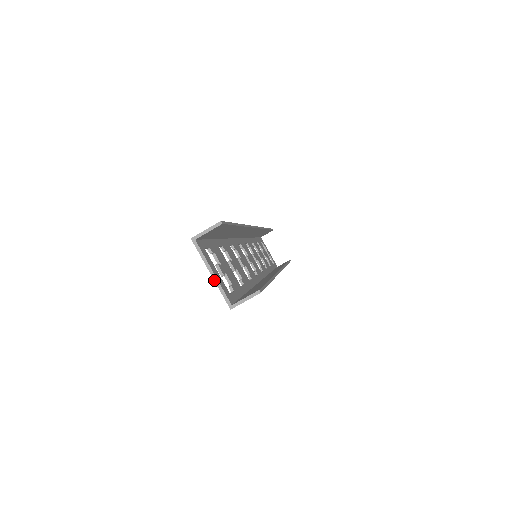
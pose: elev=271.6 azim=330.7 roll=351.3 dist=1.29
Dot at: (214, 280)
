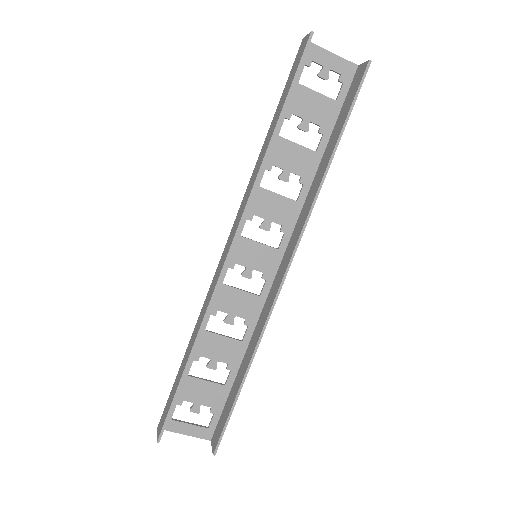
Dot at: (190, 435)
